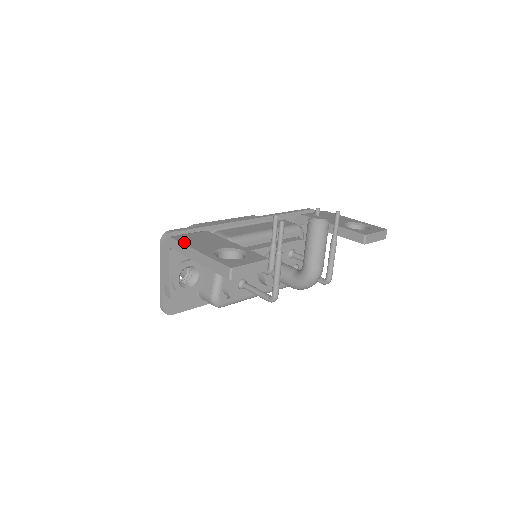
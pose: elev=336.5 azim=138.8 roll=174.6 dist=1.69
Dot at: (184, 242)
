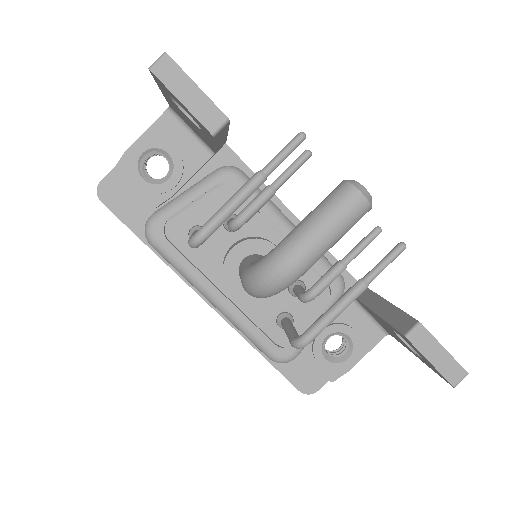
Dot at: occluded
